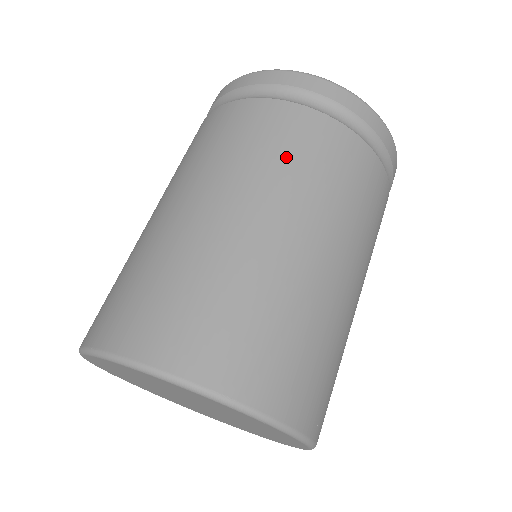
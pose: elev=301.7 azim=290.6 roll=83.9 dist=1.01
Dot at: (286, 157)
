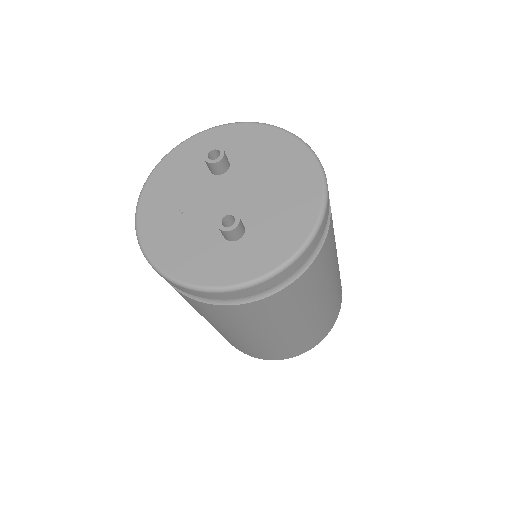
Dot at: (278, 315)
